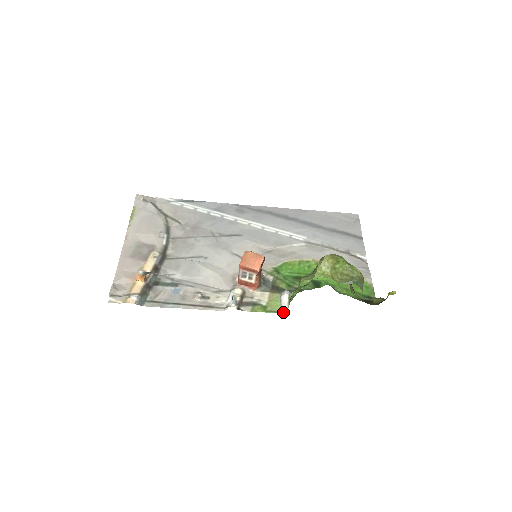
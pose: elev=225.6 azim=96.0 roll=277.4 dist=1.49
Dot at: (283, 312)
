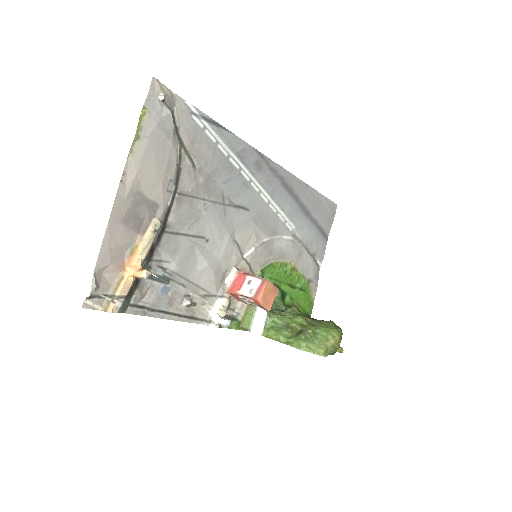
Dot at: occluded
